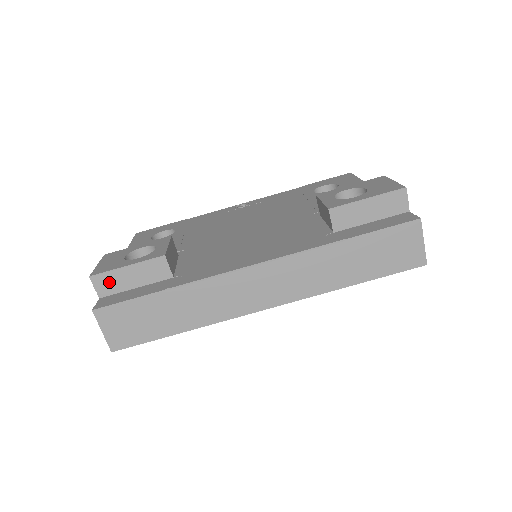
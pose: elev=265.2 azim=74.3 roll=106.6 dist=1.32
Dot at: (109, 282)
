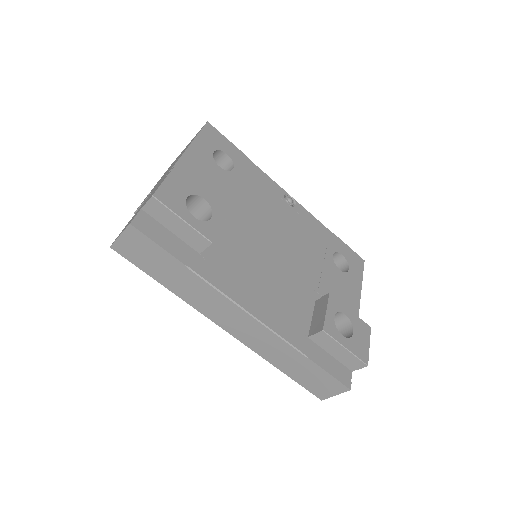
Dot at: (160, 211)
